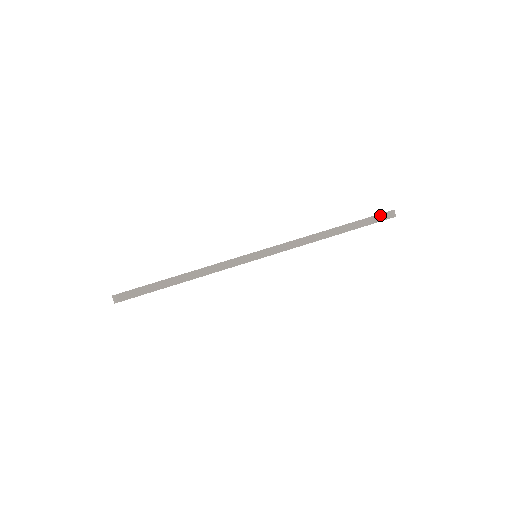
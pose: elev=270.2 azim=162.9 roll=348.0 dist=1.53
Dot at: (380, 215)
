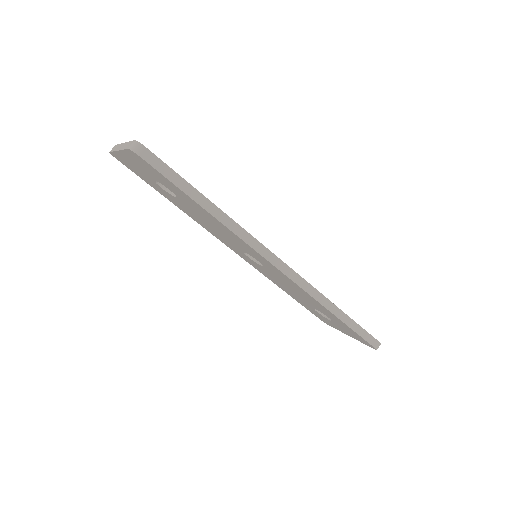
Dot at: (371, 337)
